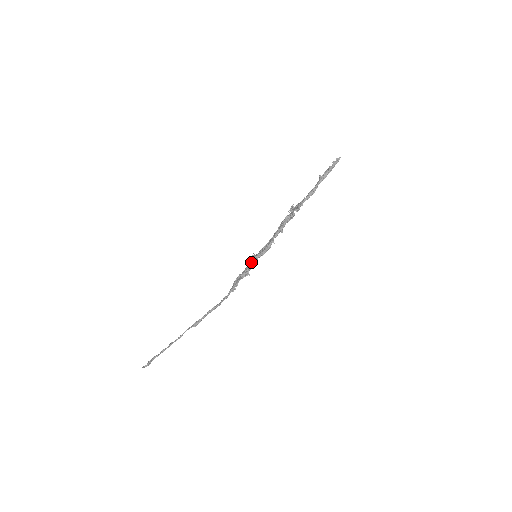
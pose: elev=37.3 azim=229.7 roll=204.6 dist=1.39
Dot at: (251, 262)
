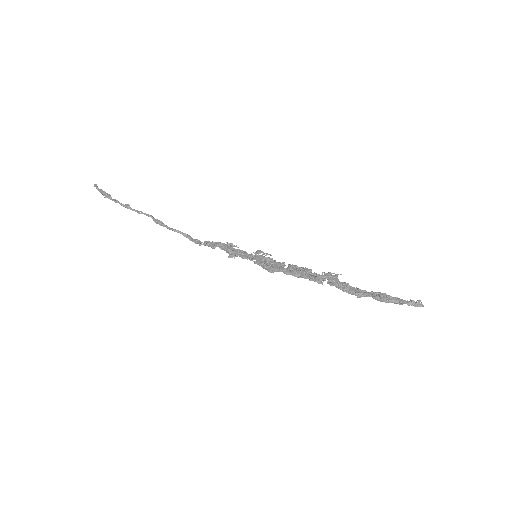
Dot at: (247, 254)
